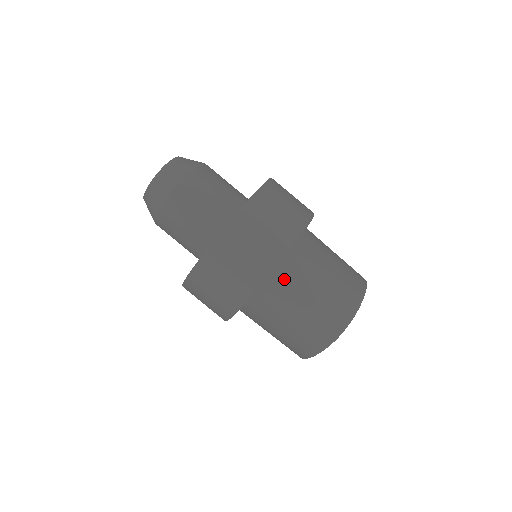
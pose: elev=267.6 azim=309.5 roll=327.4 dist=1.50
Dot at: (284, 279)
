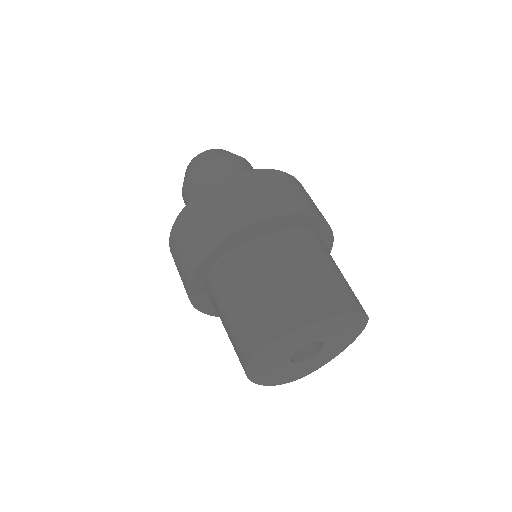
Dot at: (219, 276)
